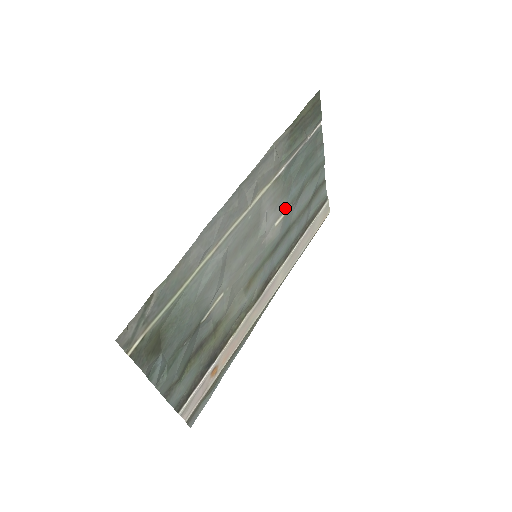
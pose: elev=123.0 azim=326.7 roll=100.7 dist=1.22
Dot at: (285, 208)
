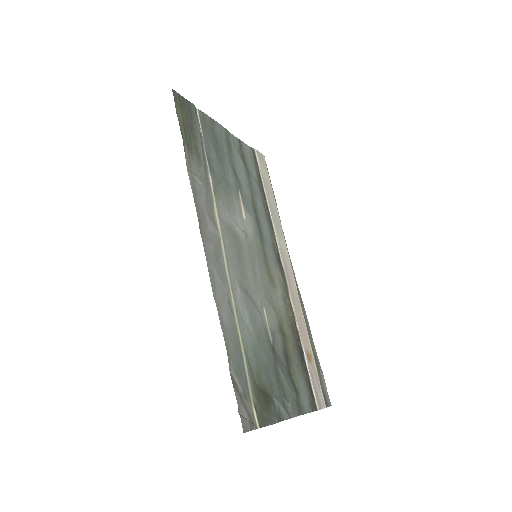
Dot at: (238, 198)
